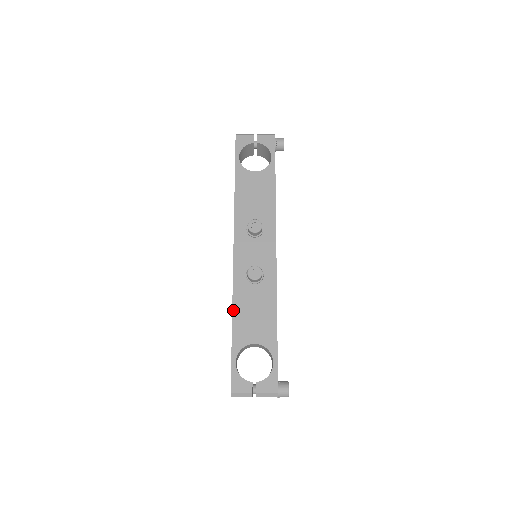
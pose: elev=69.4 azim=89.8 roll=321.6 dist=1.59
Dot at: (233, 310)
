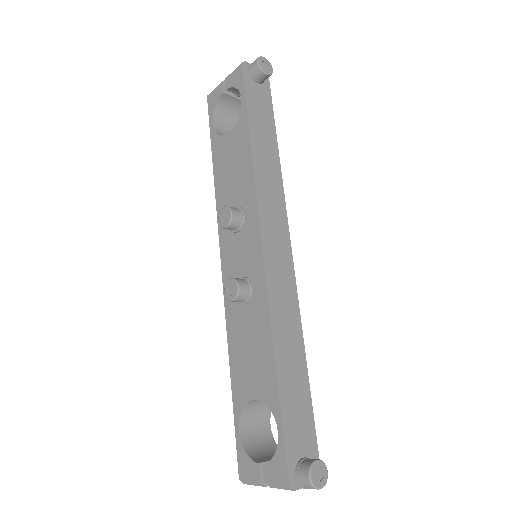
Dot at: (229, 350)
